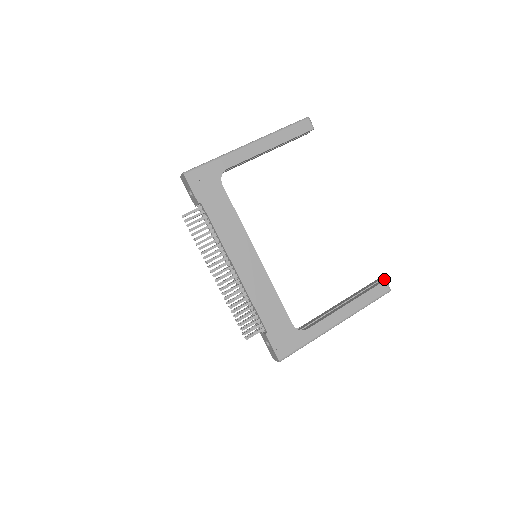
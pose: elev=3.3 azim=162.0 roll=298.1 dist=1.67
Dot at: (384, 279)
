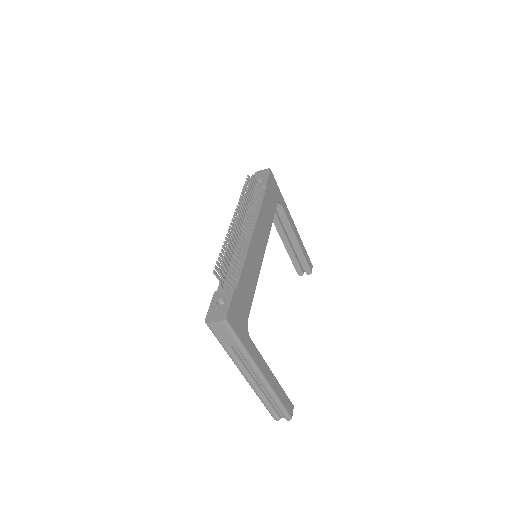
Dot at: occluded
